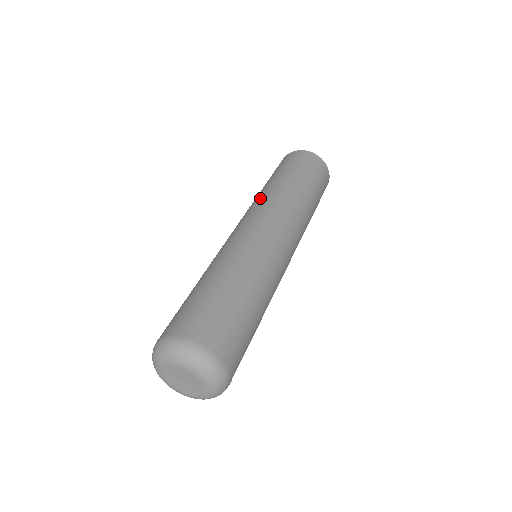
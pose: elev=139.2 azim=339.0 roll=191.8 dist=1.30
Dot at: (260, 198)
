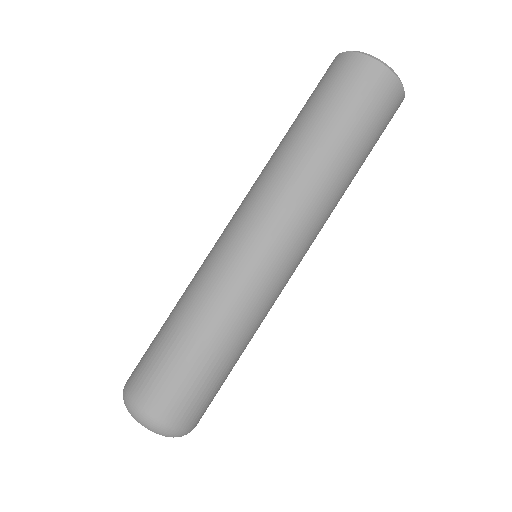
Dot at: (295, 184)
